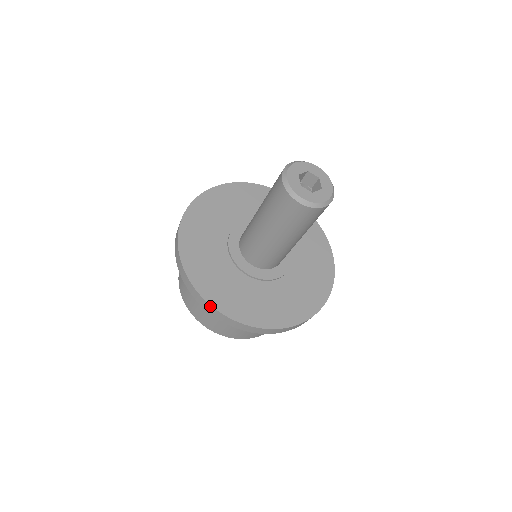
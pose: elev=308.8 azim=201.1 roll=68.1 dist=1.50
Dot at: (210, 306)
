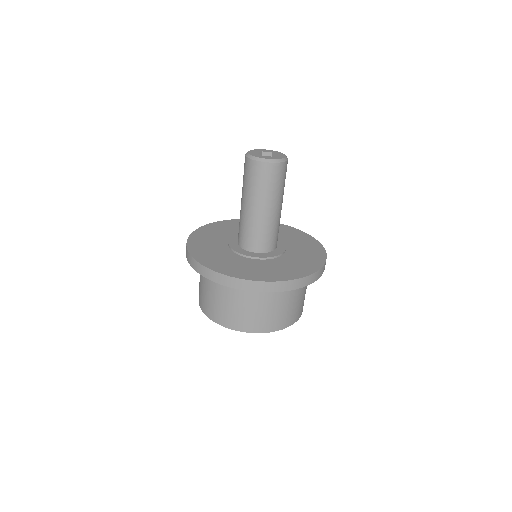
Dot at: (237, 279)
